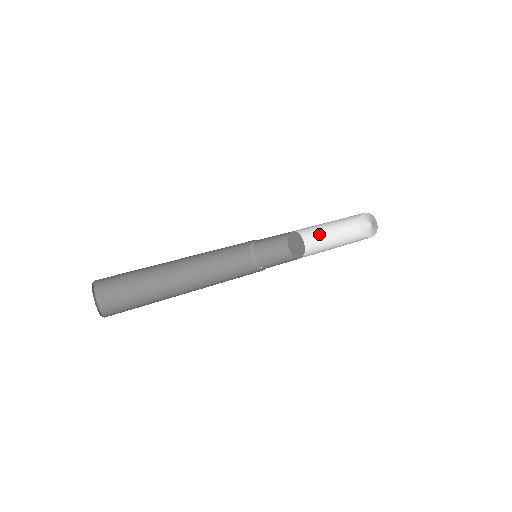
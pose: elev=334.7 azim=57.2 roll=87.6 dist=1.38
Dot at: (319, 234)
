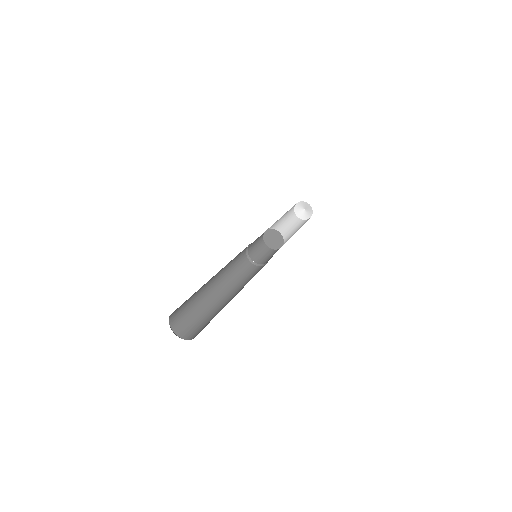
Dot at: (277, 223)
